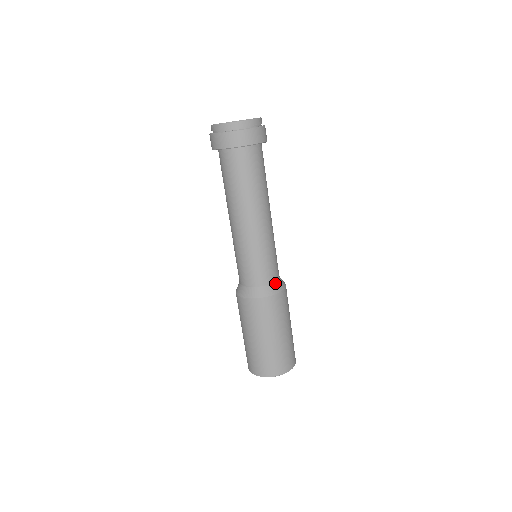
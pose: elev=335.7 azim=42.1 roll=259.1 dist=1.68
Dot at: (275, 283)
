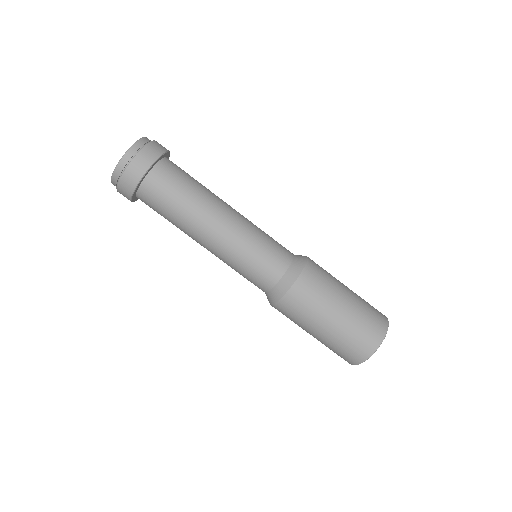
Dot at: occluded
